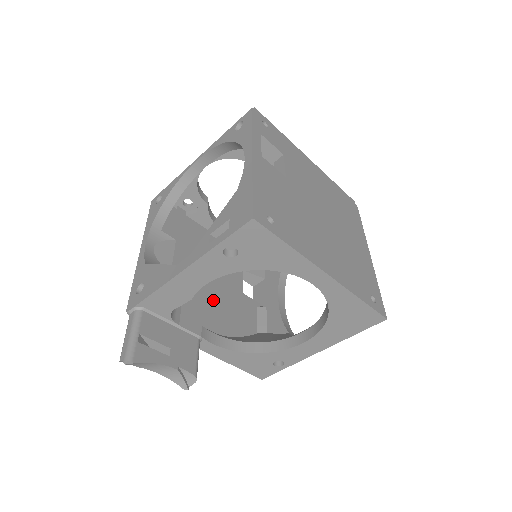
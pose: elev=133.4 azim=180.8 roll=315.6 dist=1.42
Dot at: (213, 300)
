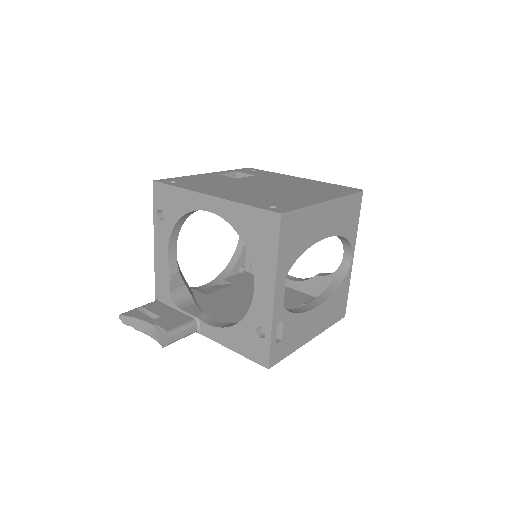
Dot at: (240, 310)
